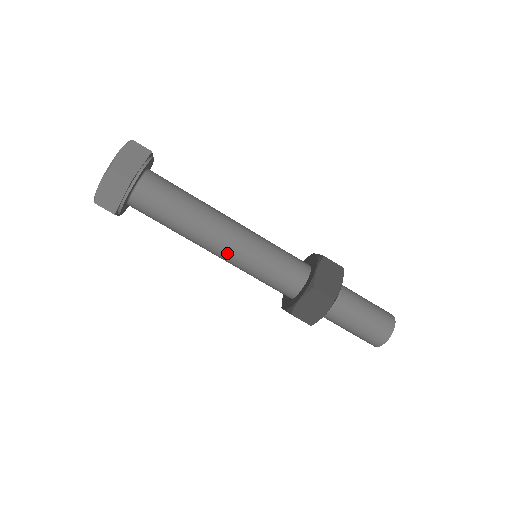
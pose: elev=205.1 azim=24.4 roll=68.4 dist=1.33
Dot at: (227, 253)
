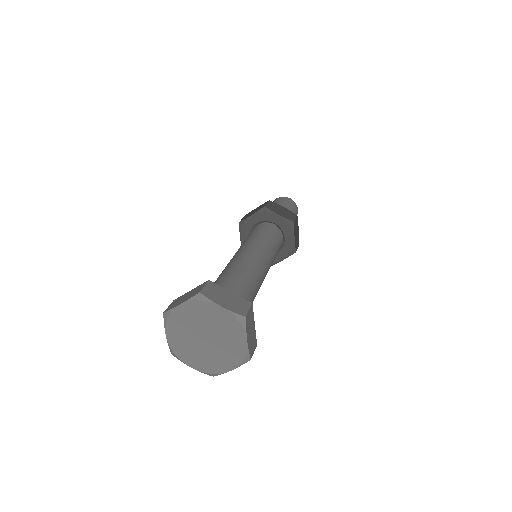
Dot at: occluded
